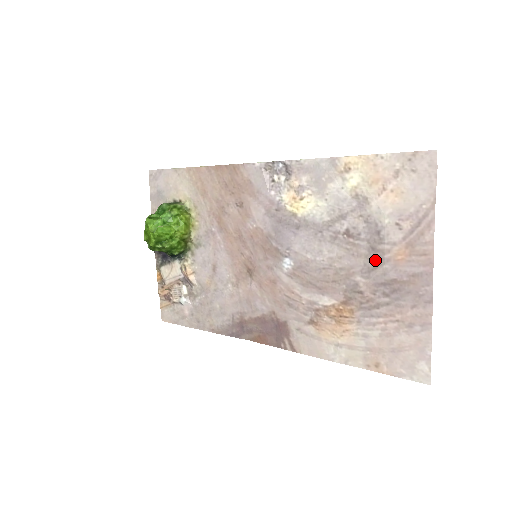
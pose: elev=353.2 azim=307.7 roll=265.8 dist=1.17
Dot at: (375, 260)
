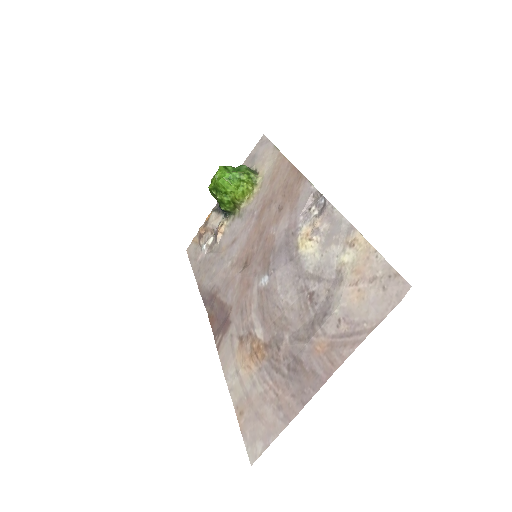
Dot at: (306, 334)
